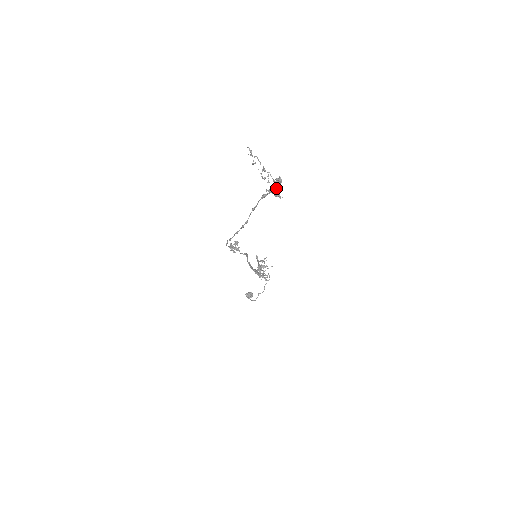
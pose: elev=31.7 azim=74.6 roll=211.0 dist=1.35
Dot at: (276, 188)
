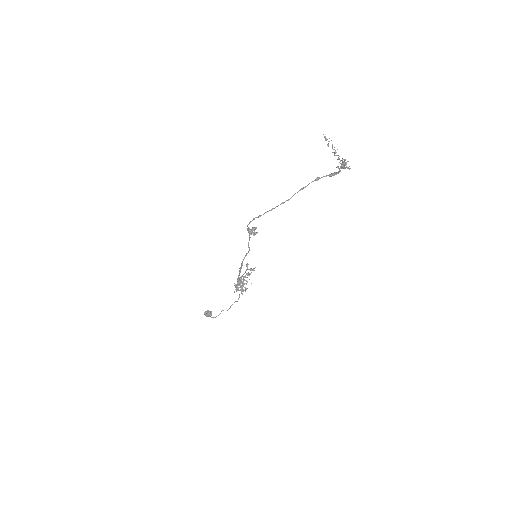
Dot at: (342, 166)
